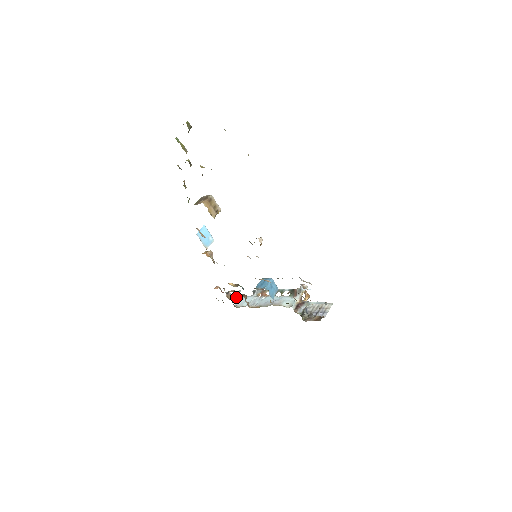
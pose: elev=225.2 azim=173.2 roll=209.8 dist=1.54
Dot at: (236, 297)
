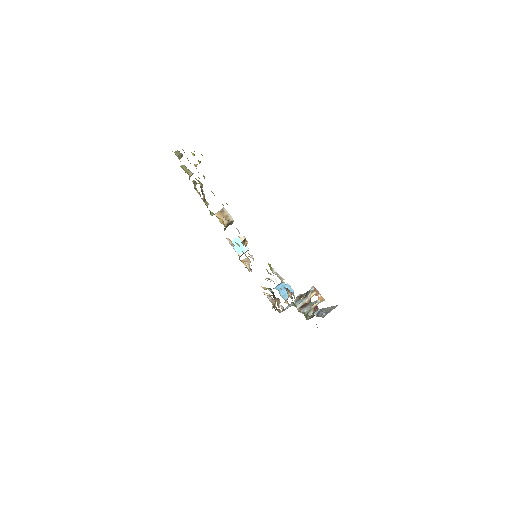
Dot at: (275, 301)
